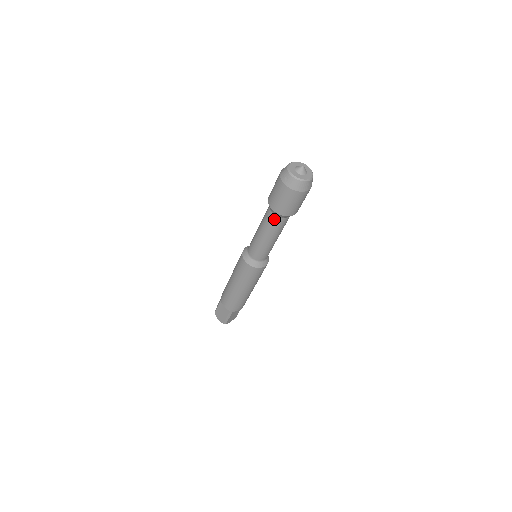
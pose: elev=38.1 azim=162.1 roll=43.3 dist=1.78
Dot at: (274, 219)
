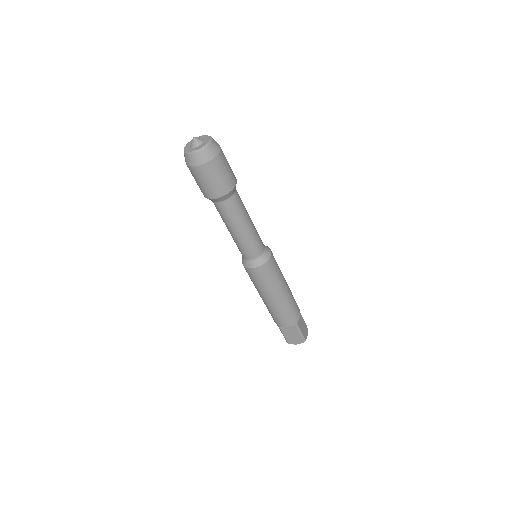
Dot at: occluded
